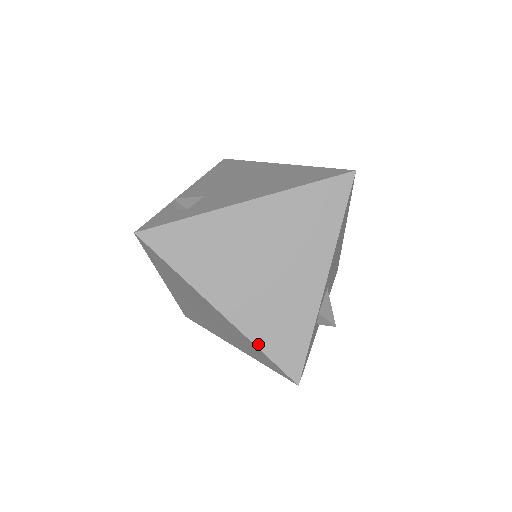
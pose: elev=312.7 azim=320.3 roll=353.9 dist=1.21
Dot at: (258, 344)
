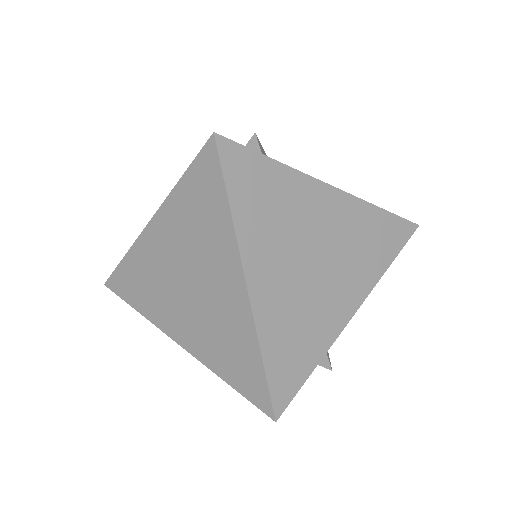
Dot at: (264, 349)
